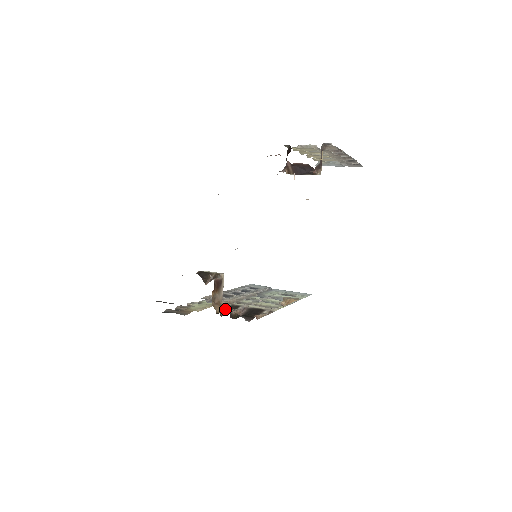
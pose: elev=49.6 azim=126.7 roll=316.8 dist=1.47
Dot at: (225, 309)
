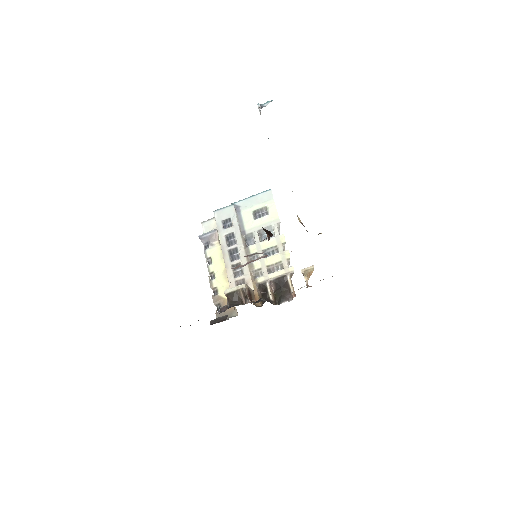
Dot at: (258, 292)
